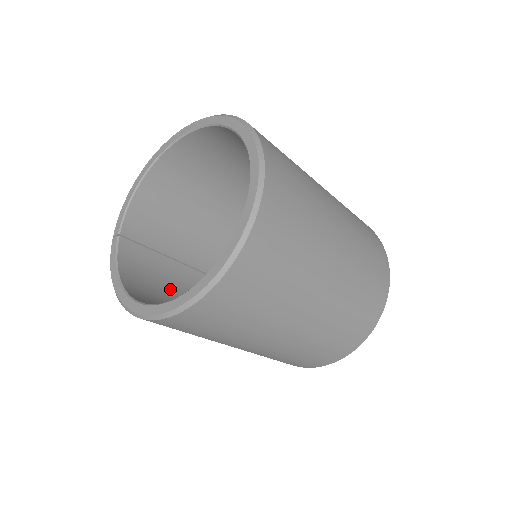
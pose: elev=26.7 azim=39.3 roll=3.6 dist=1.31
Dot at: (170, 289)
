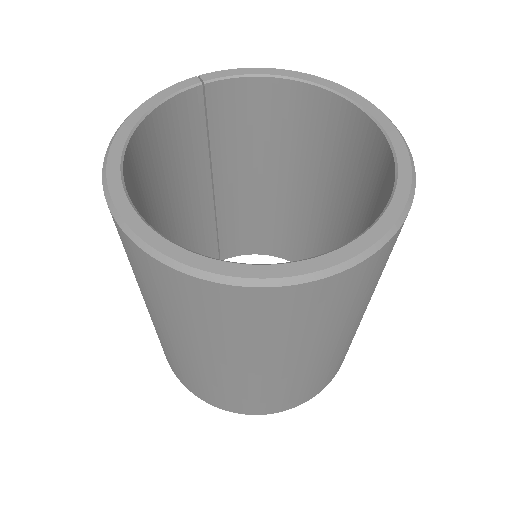
Dot at: (171, 174)
